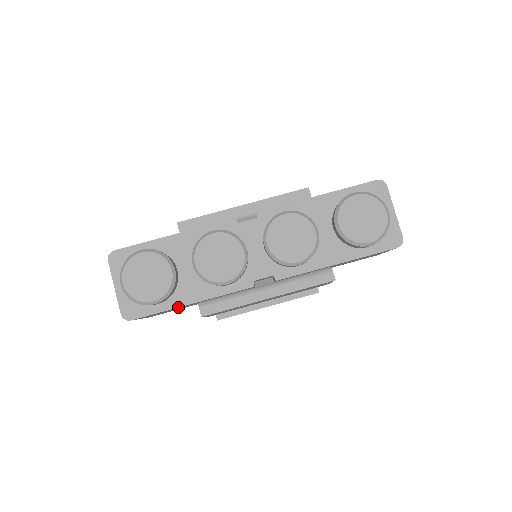
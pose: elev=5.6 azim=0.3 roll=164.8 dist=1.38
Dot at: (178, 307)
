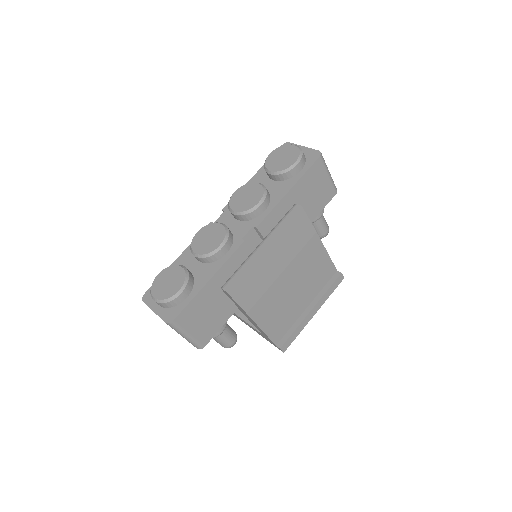
Dot at: (201, 289)
